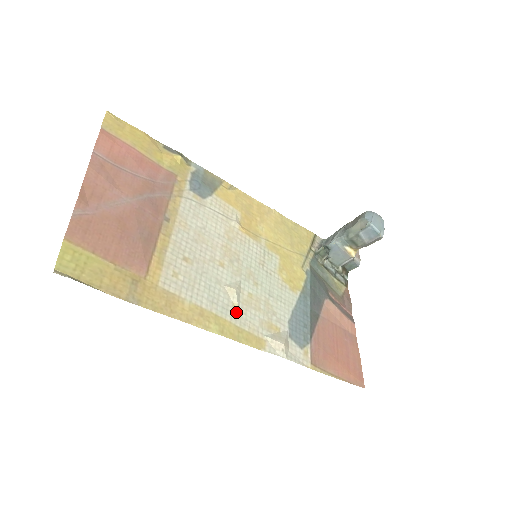
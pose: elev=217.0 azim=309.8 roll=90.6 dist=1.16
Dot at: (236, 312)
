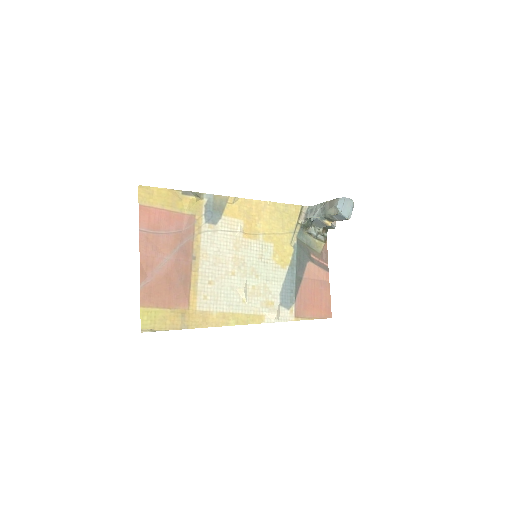
Dot at: (245, 304)
